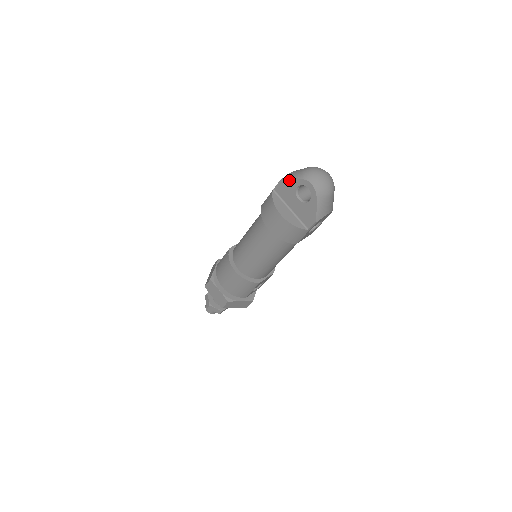
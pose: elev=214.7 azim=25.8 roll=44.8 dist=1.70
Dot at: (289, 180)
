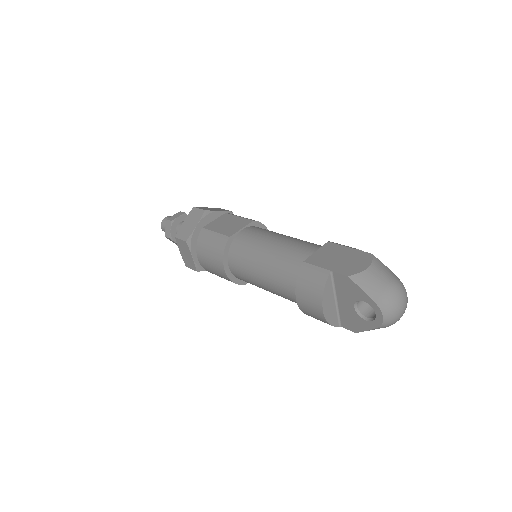
Dot at: (360, 288)
